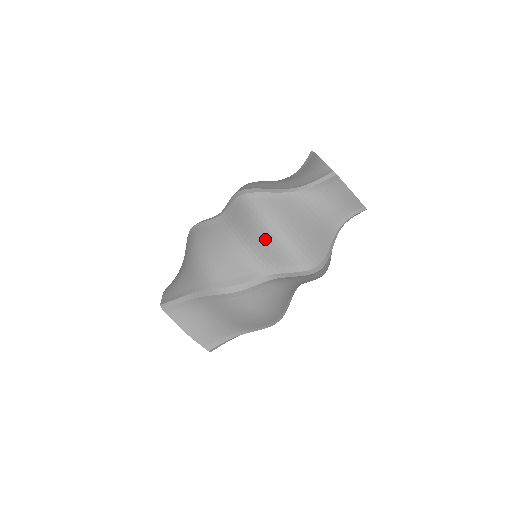
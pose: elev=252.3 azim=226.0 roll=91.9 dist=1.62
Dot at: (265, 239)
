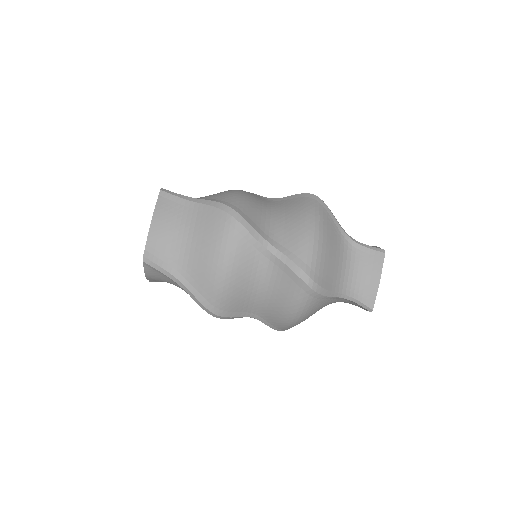
Dot at: (281, 314)
